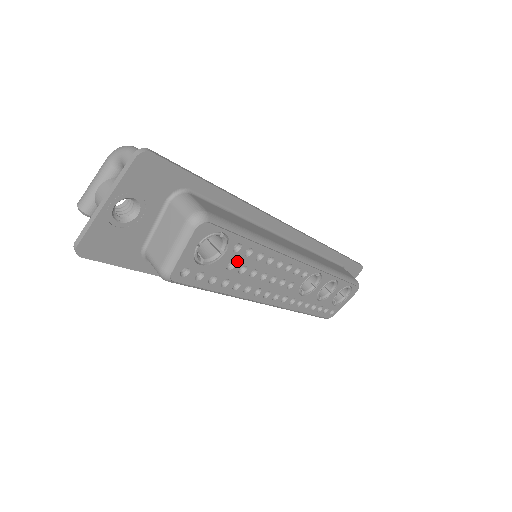
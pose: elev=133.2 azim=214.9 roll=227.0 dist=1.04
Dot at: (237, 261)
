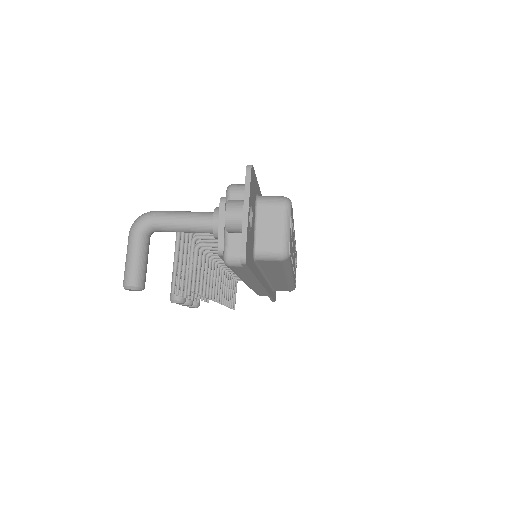
Dot at: (292, 236)
